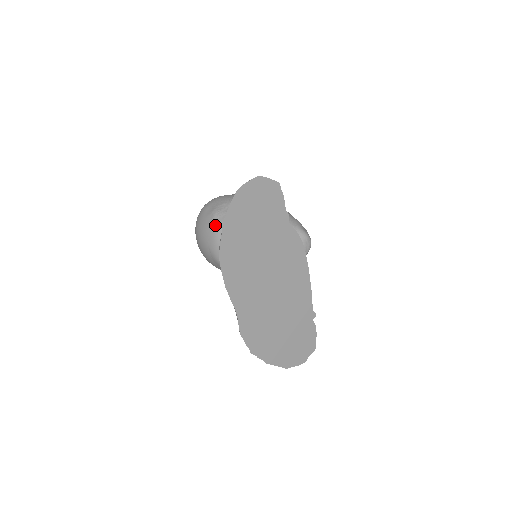
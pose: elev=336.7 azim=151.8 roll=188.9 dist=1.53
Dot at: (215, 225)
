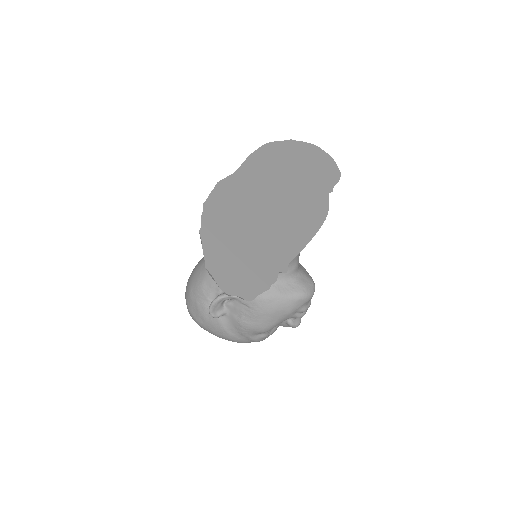
Dot at: occluded
